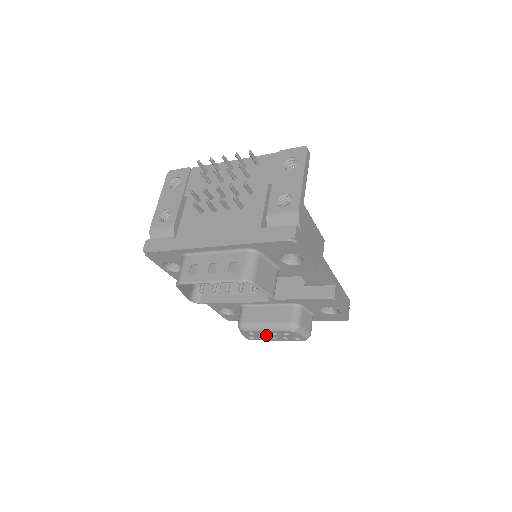
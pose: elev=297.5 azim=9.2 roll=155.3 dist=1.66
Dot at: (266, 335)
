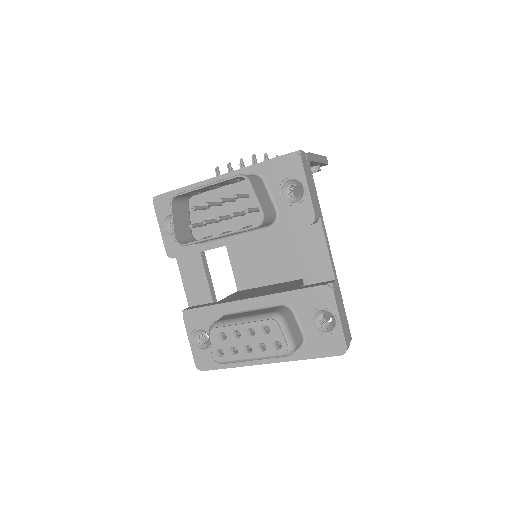
Dot at: (239, 340)
